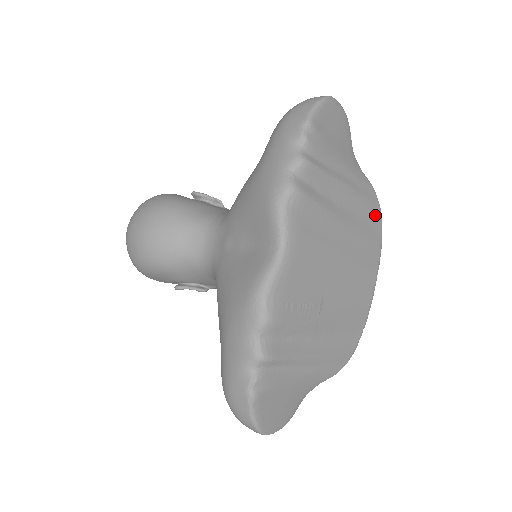
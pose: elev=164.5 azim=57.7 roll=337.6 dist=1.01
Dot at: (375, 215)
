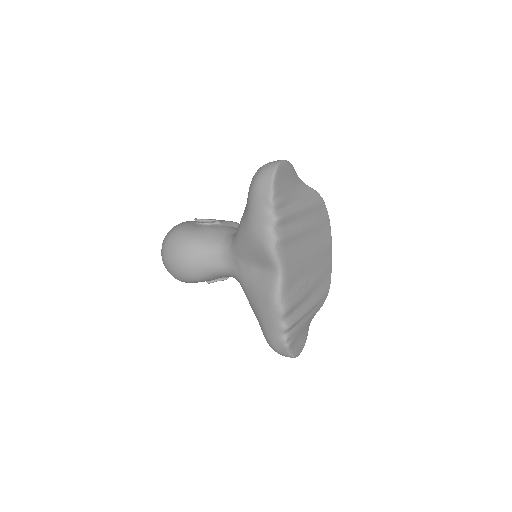
Dot at: (322, 208)
